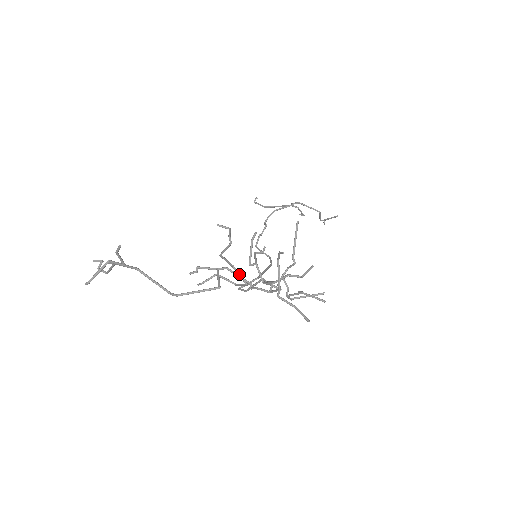
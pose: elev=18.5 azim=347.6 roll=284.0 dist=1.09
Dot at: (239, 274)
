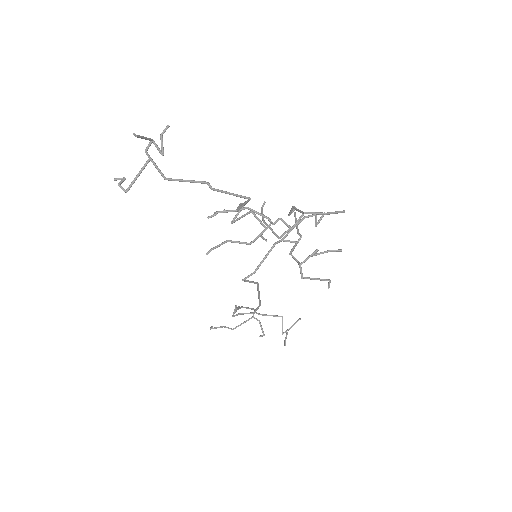
Dot at: (258, 218)
